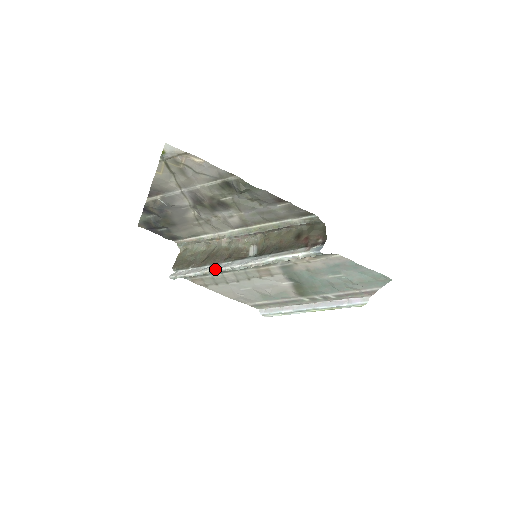
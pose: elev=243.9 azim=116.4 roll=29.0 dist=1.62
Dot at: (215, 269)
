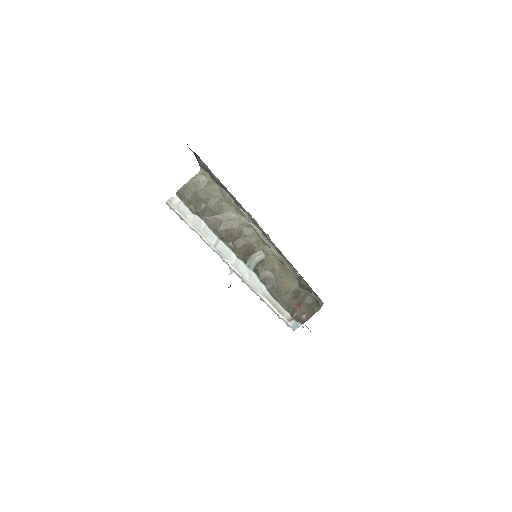
Dot at: (215, 249)
